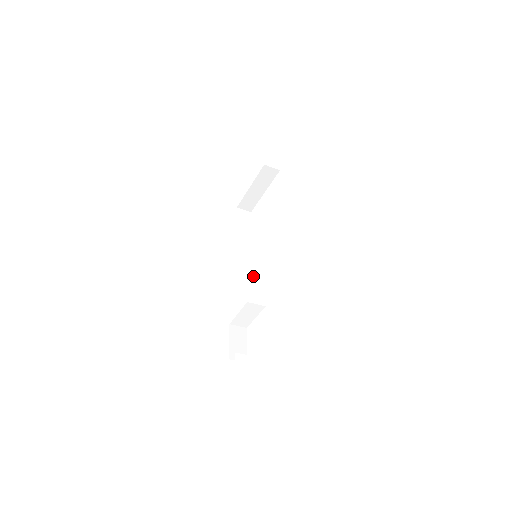
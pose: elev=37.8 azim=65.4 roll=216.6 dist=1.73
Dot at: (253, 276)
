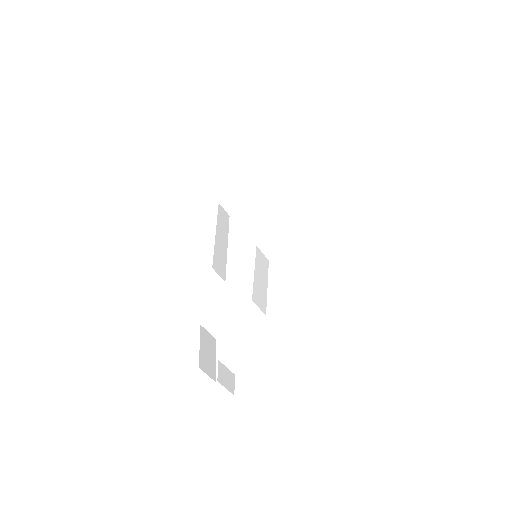
Dot at: (258, 274)
